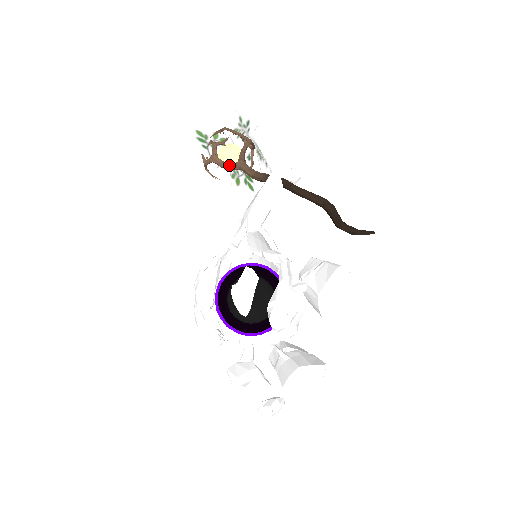
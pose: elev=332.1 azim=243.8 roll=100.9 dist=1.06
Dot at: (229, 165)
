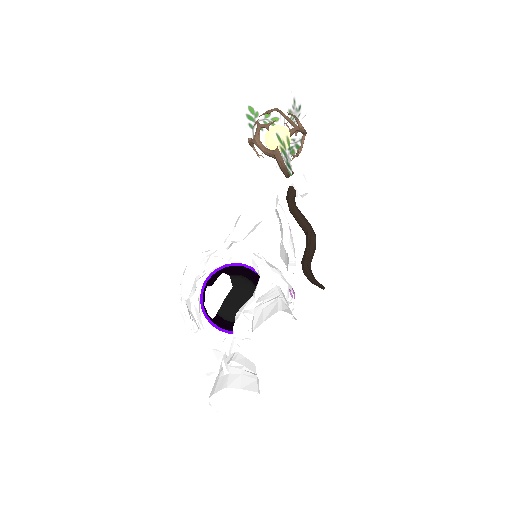
Dot at: (267, 151)
